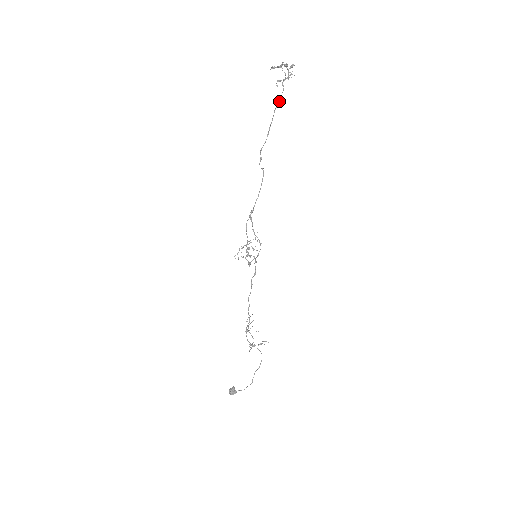
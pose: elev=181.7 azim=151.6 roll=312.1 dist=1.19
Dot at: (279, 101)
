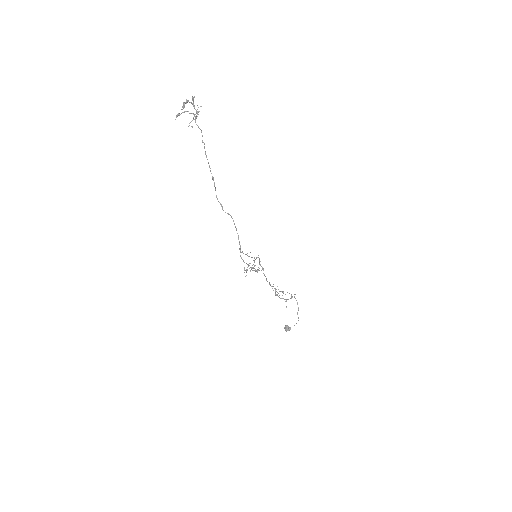
Dot at: (204, 144)
